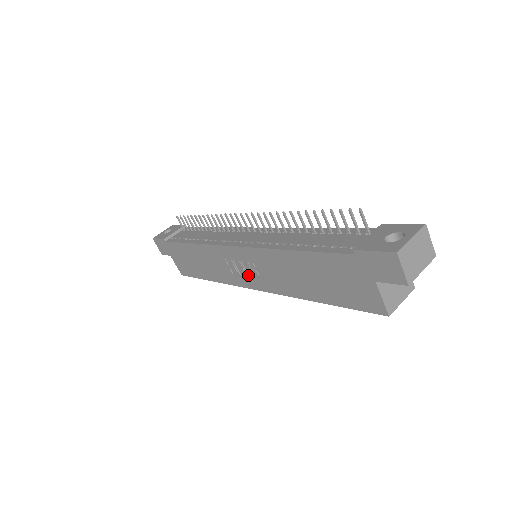
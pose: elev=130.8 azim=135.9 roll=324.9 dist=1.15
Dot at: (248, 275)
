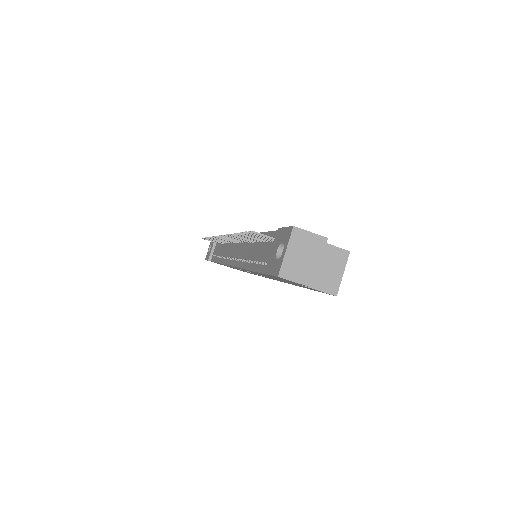
Dot at: (260, 275)
